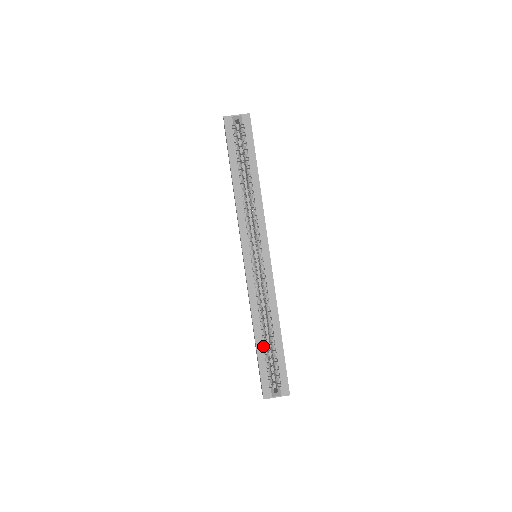
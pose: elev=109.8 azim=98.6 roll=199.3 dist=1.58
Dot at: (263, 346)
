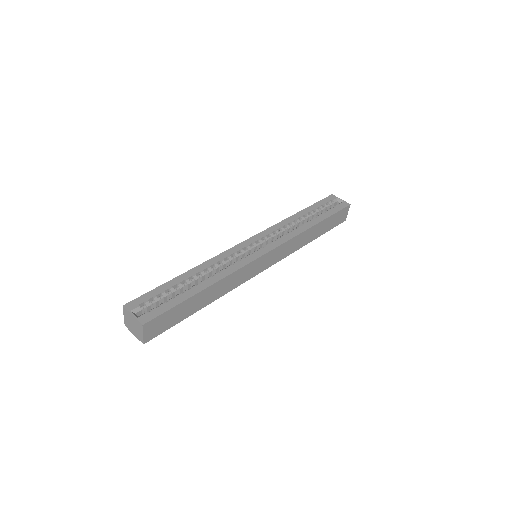
Dot at: (180, 283)
